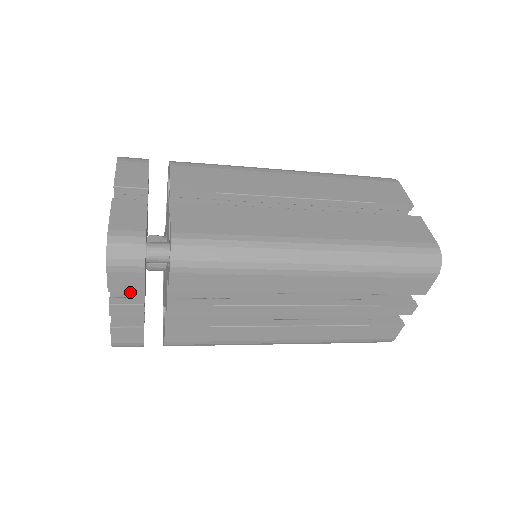
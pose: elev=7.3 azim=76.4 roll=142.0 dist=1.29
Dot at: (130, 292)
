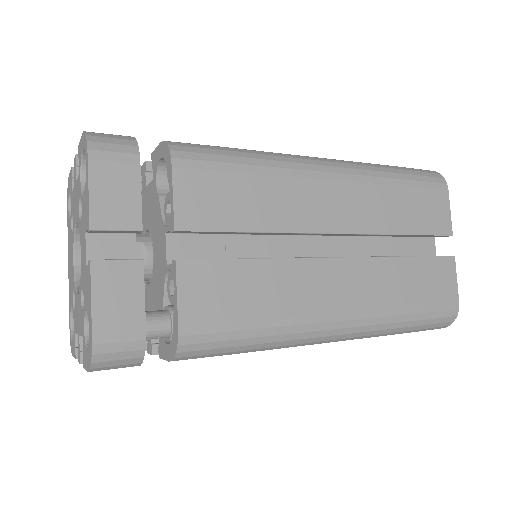
Dot at: occluded
